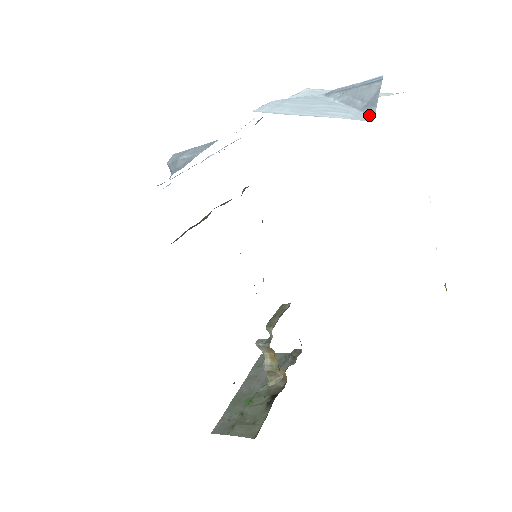
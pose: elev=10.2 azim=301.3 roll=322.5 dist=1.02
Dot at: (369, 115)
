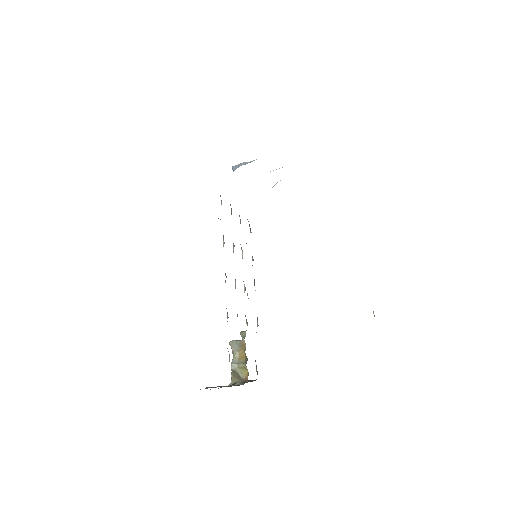
Dot at: occluded
